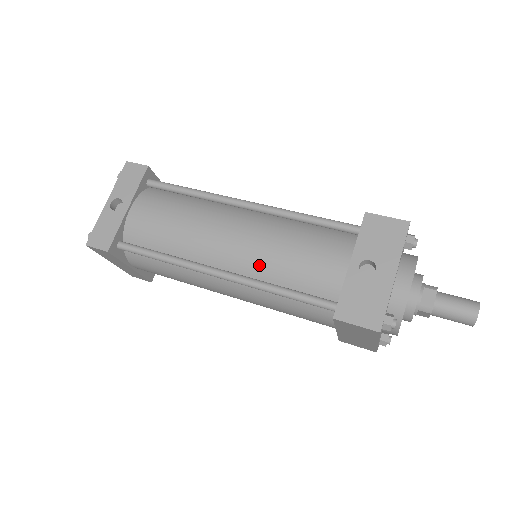
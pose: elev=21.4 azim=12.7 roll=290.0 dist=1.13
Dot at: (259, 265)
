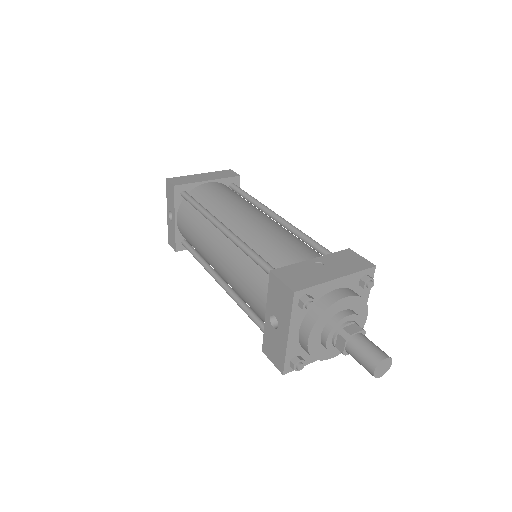
Dot at: (233, 288)
